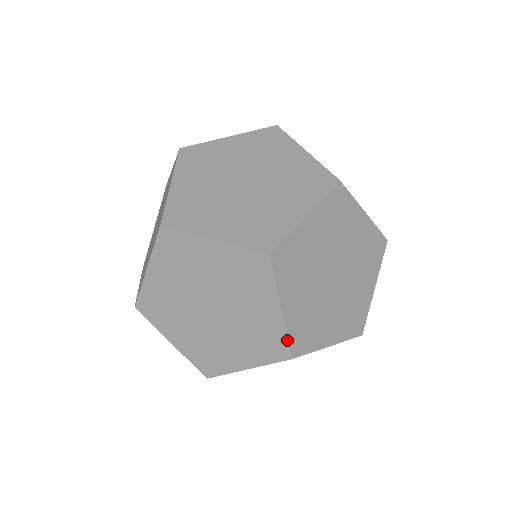
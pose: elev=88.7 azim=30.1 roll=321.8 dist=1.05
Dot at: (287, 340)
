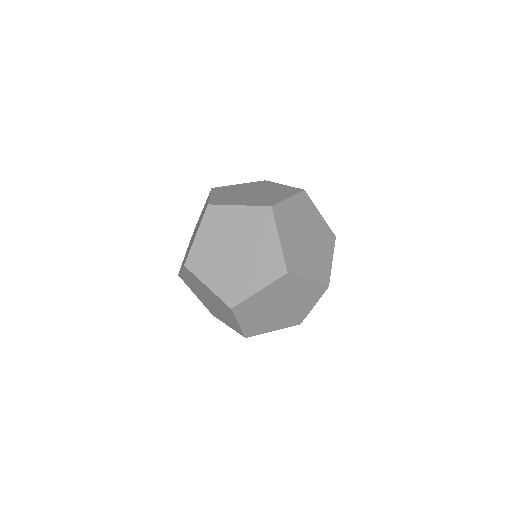
Dot at: (242, 332)
